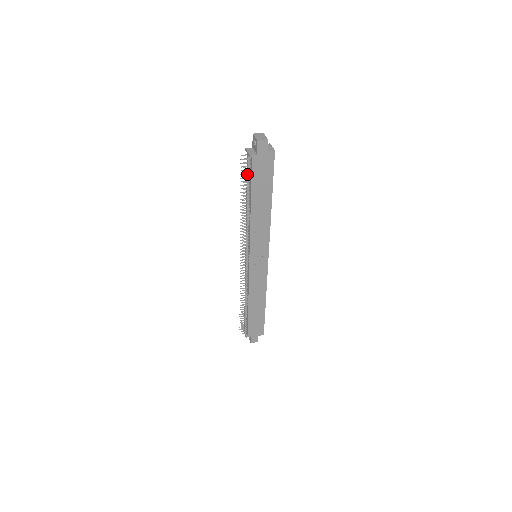
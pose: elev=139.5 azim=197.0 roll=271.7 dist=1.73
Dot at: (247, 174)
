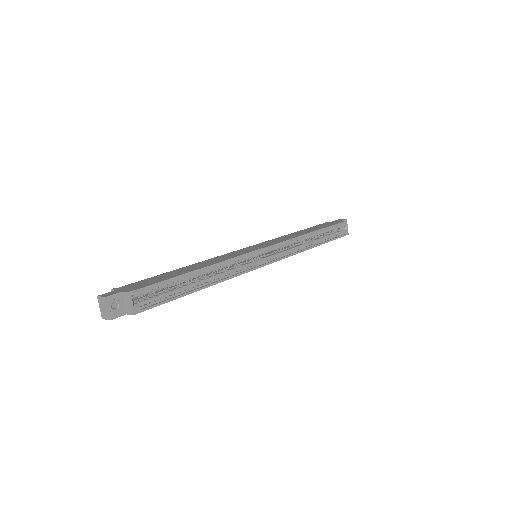
Dot at: occluded
